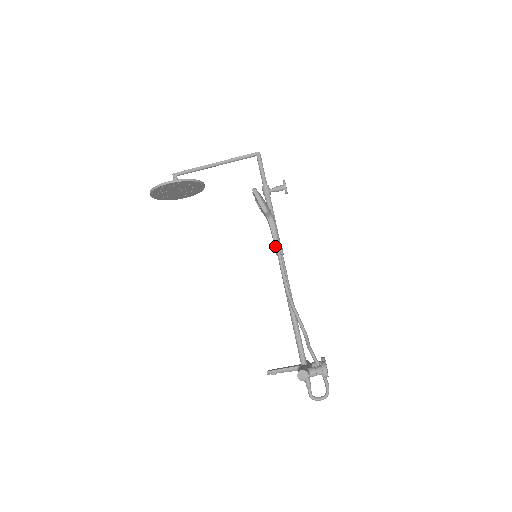
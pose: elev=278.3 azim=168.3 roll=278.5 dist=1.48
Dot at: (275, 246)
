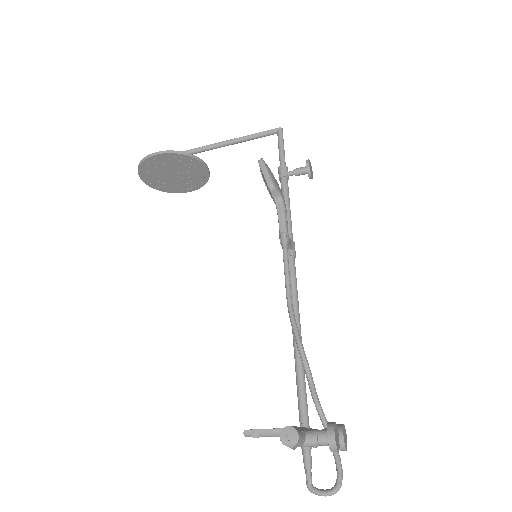
Dot at: (281, 238)
